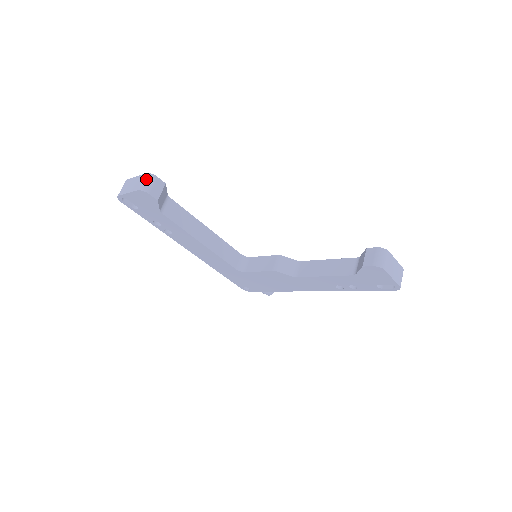
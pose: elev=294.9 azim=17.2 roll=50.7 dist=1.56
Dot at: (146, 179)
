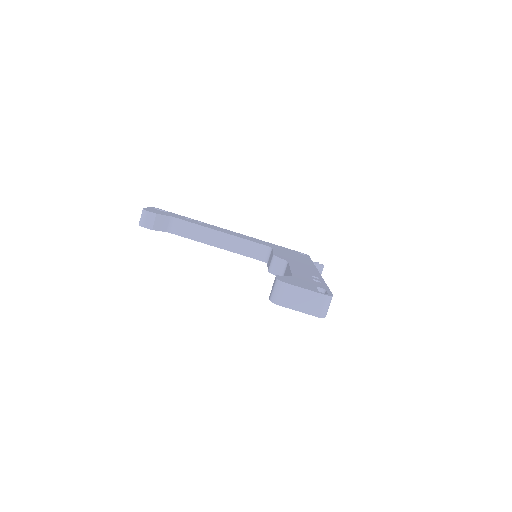
Dot at: (141, 215)
